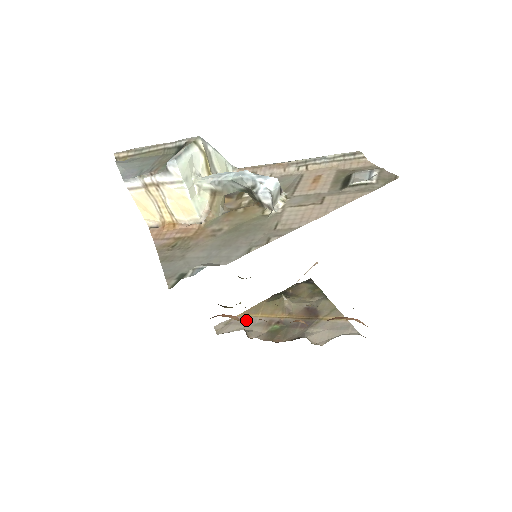
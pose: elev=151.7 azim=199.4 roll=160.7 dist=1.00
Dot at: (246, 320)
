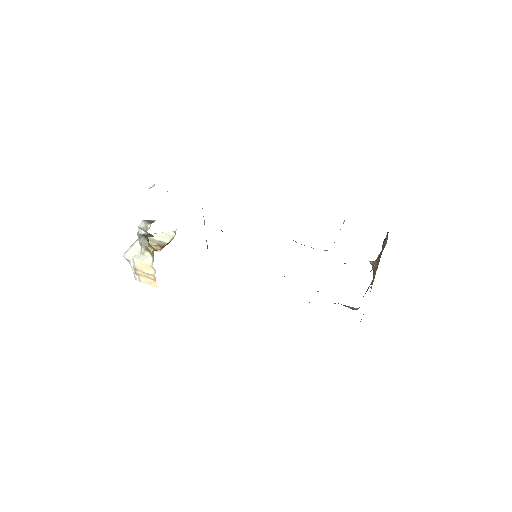
Dot at: occluded
